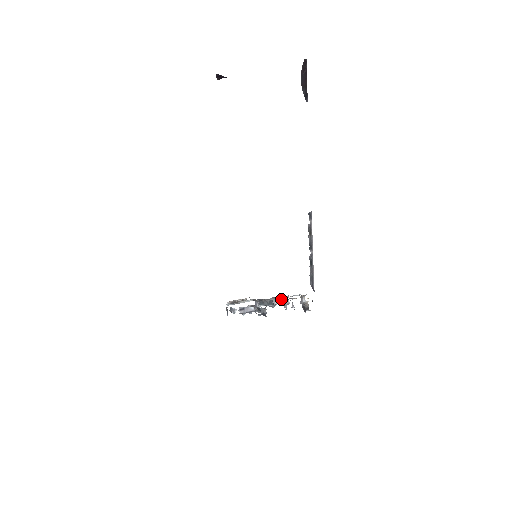
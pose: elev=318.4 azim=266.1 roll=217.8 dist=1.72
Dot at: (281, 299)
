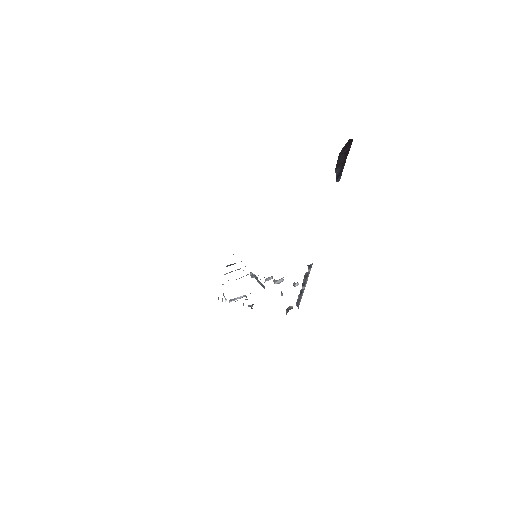
Dot at: (275, 281)
